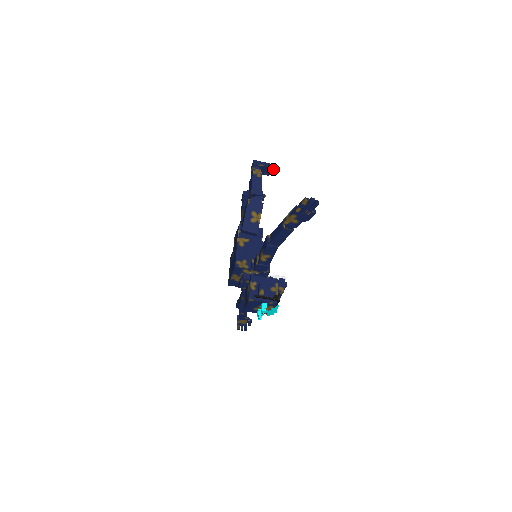
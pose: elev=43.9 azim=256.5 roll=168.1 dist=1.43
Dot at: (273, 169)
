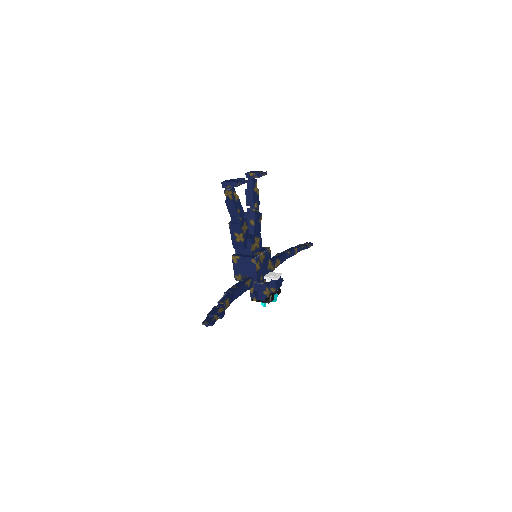
Dot at: (240, 184)
